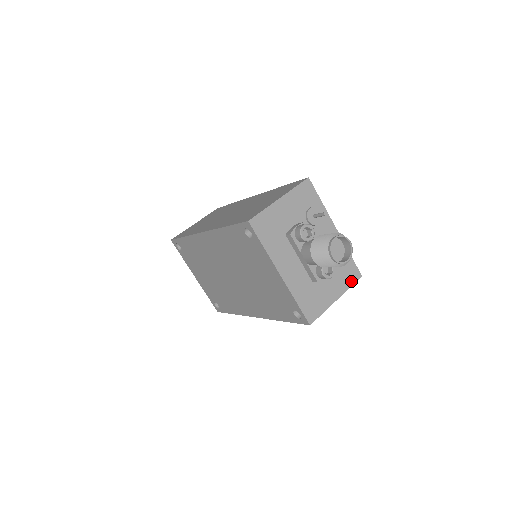
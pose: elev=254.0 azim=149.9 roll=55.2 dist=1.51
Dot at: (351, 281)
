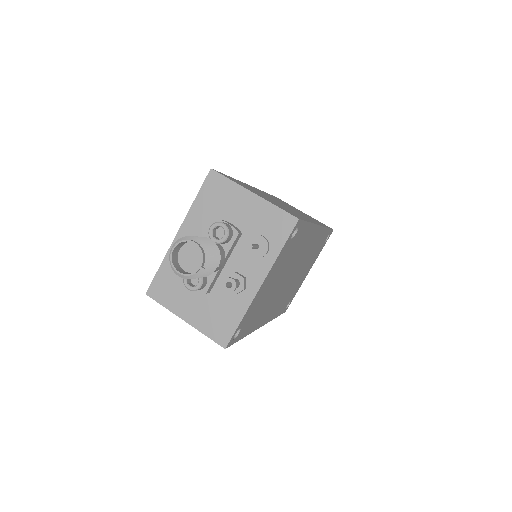
Dot at: (213, 334)
